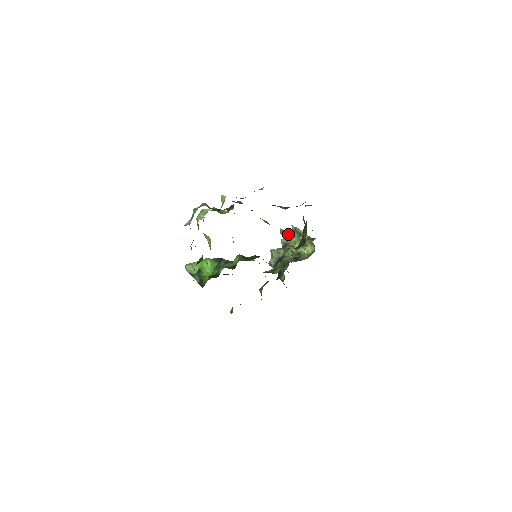
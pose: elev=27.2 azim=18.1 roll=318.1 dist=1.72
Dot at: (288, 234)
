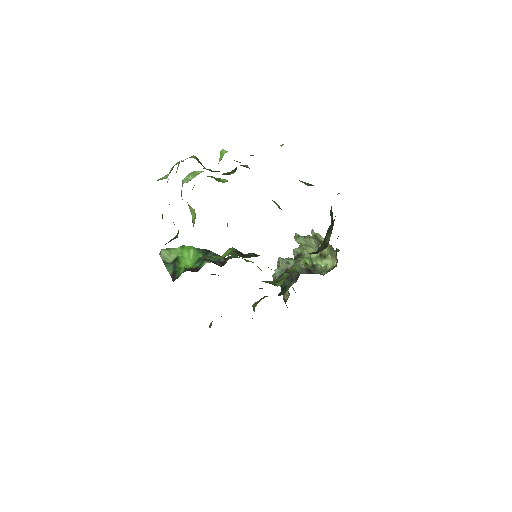
Dot at: (305, 241)
